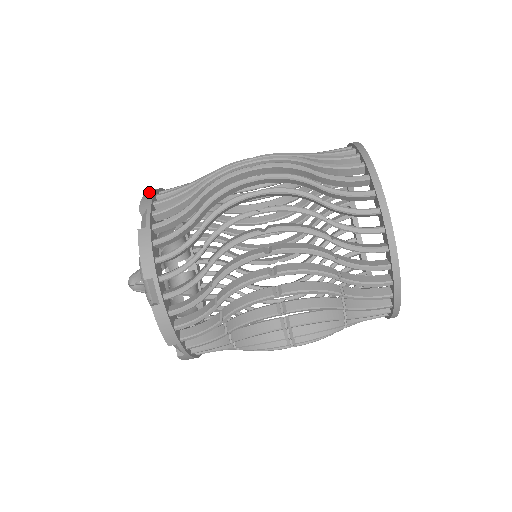
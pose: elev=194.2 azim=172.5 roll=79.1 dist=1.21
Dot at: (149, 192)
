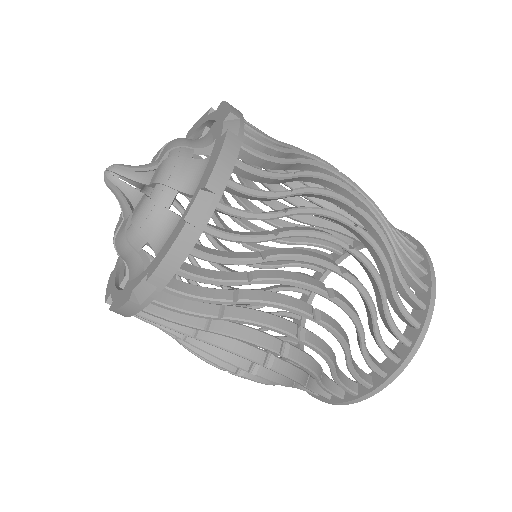
Dot at: (231, 145)
